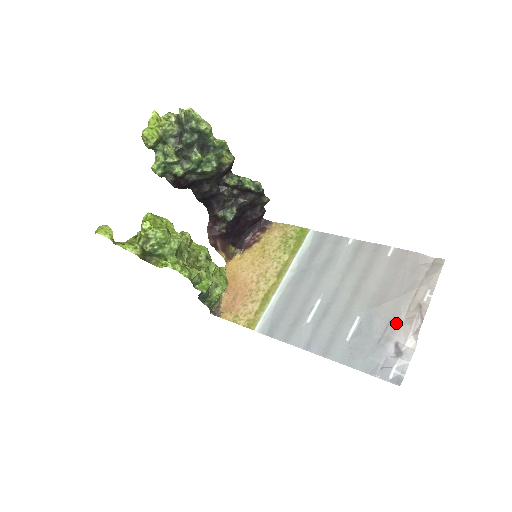
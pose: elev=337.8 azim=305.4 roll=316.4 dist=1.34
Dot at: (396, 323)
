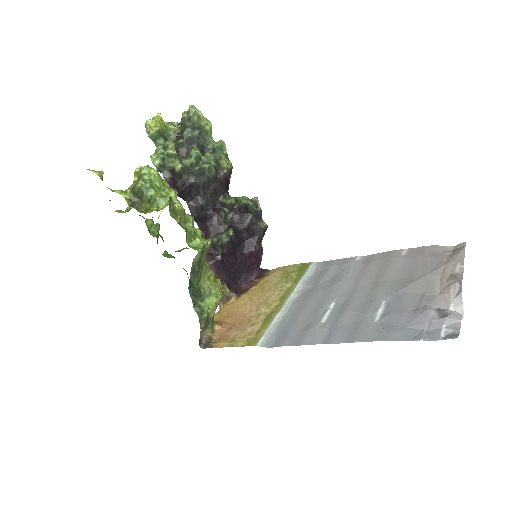
Dot at: (431, 295)
